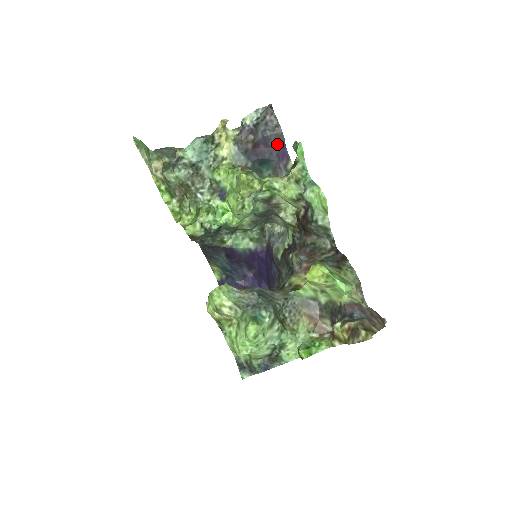
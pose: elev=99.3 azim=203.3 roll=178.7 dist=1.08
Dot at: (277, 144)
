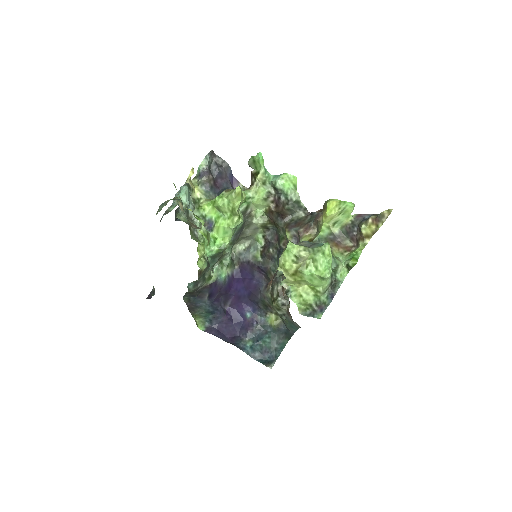
Dot at: (227, 175)
